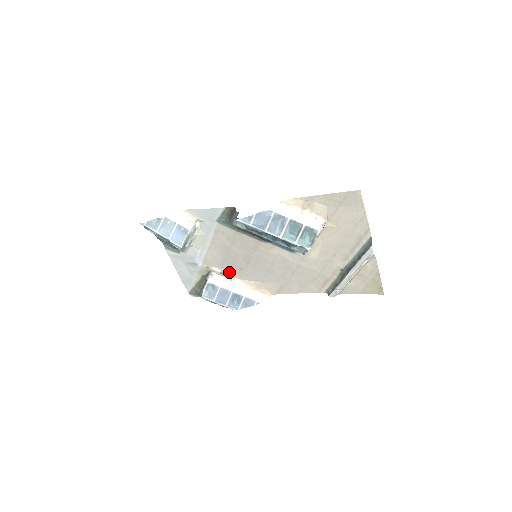
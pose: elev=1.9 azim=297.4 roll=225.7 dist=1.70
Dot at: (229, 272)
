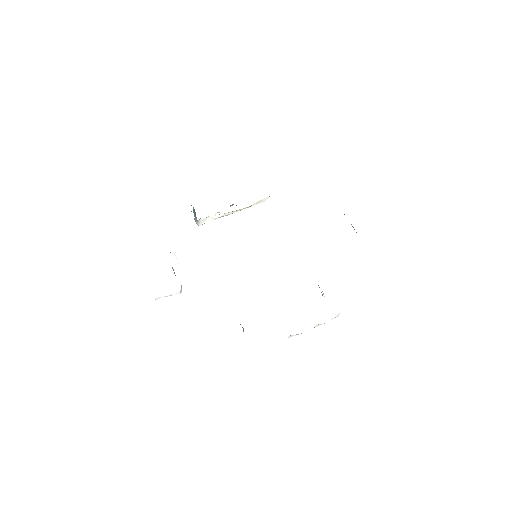
Dot at: occluded
